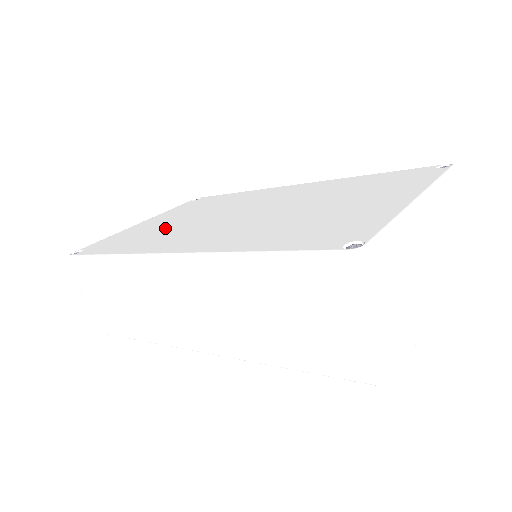
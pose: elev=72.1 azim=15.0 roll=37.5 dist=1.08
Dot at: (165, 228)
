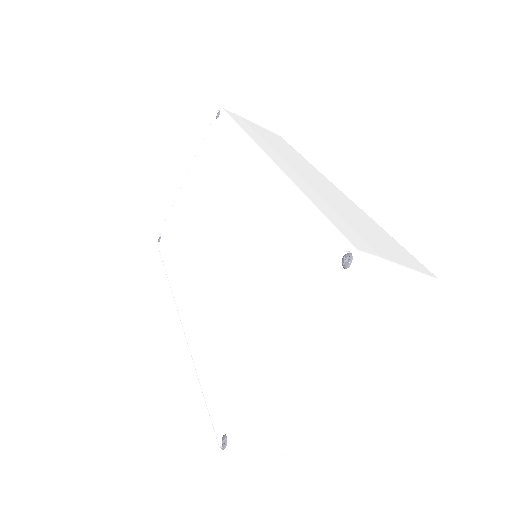
Dot at: (189, 230)
